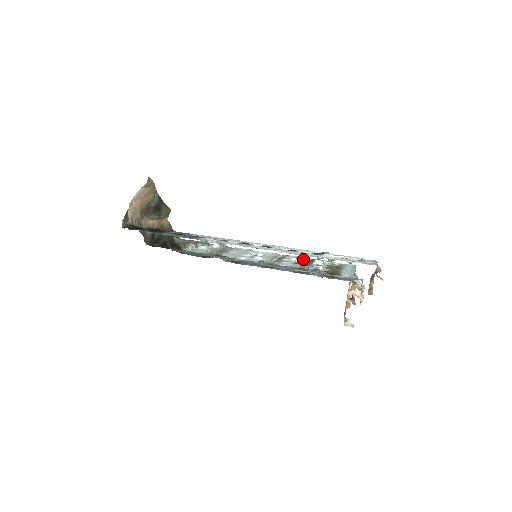
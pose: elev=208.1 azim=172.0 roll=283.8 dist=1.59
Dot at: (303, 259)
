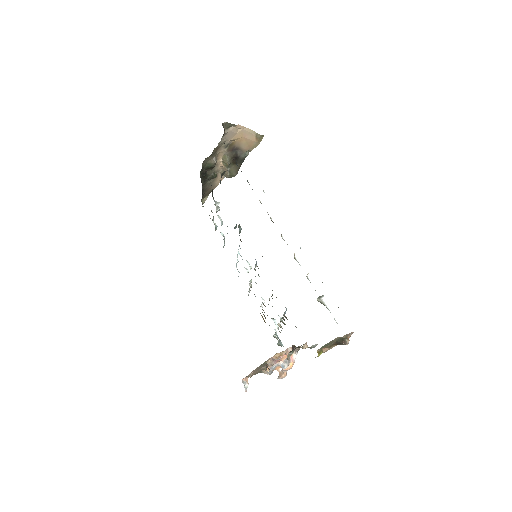
Dot at: occluded
